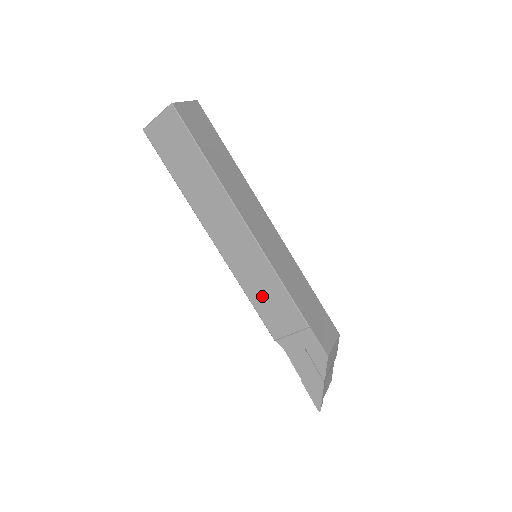
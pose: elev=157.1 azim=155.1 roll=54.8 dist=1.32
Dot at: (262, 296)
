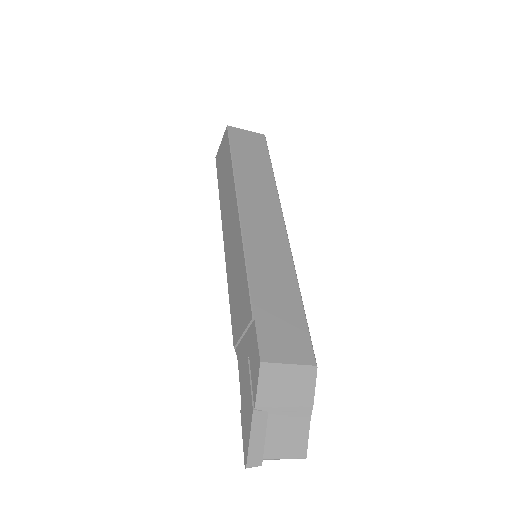
Dot at: (235, 288)
